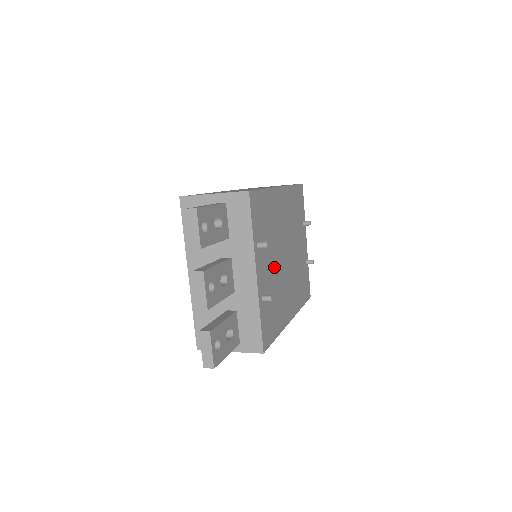
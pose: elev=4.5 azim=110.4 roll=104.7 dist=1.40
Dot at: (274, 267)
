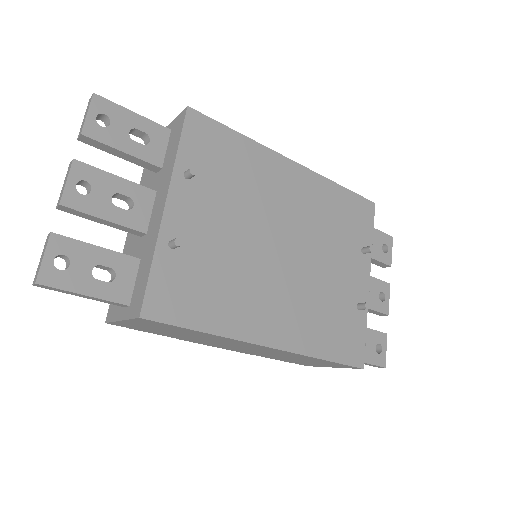
Dot at: (232, 235)
